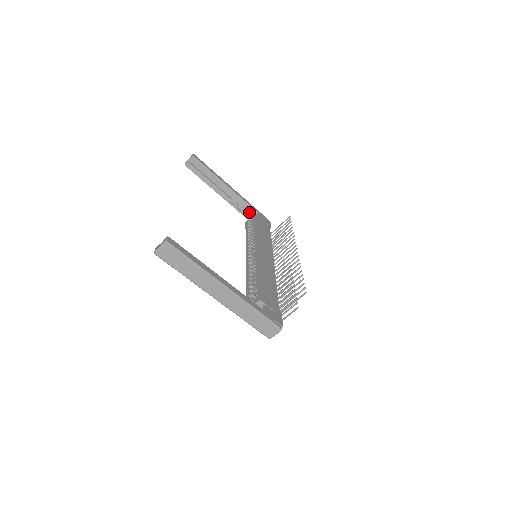
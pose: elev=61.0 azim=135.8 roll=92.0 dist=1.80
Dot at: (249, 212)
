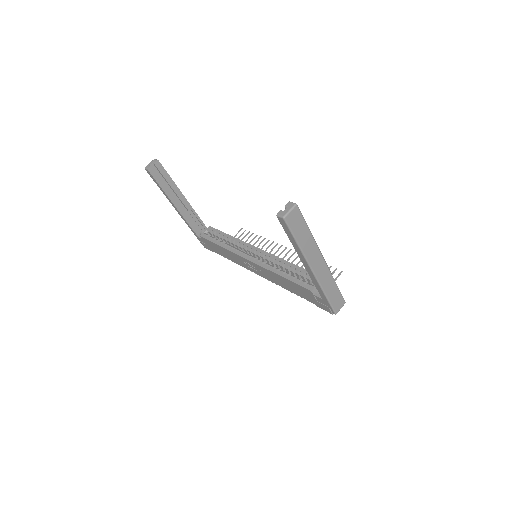
Dot at: (197, 227)
